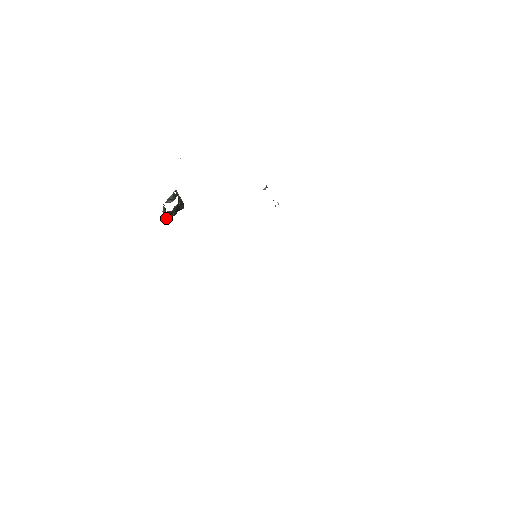
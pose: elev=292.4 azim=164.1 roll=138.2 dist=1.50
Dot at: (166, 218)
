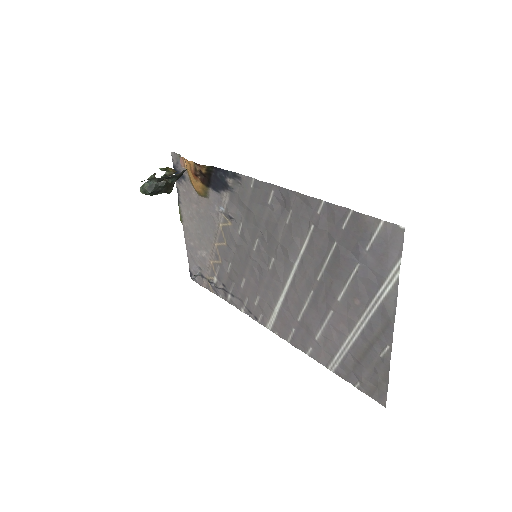
Dot at: (163, 178)
